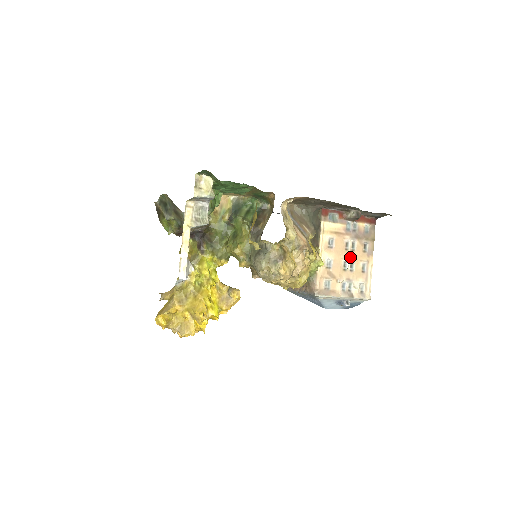
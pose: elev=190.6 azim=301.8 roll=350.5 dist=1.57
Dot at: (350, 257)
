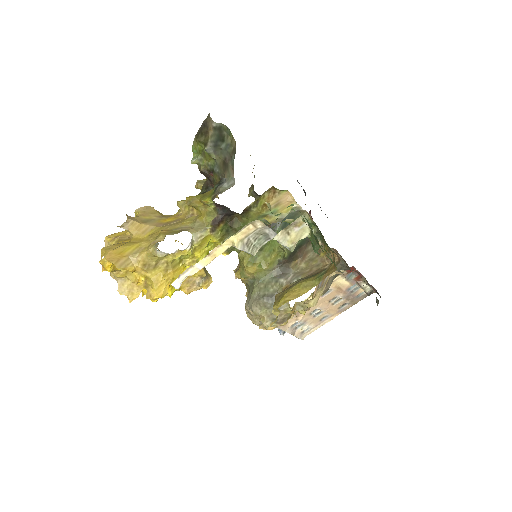
Dot at: (325, 308)
